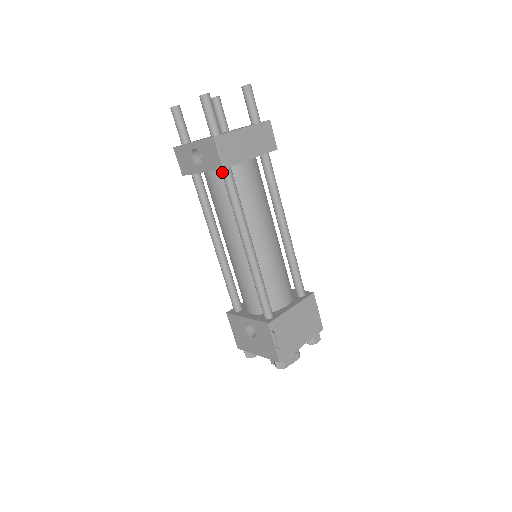
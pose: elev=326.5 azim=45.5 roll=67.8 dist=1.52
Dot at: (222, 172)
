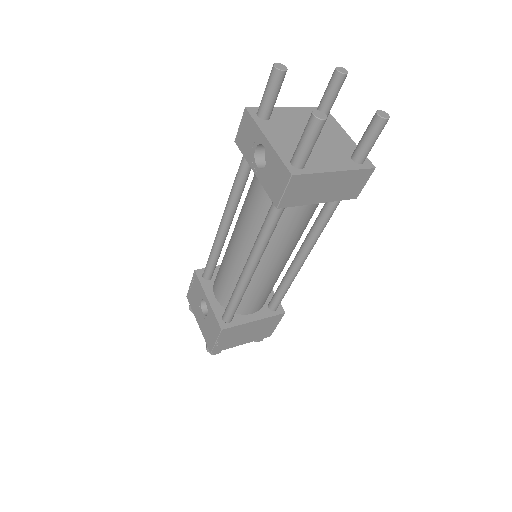
Dot at: occluded
